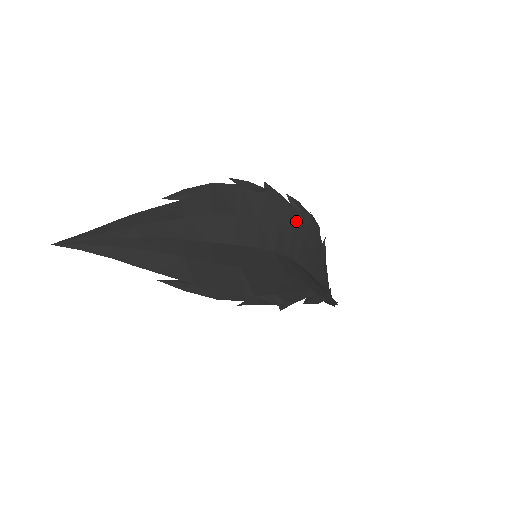
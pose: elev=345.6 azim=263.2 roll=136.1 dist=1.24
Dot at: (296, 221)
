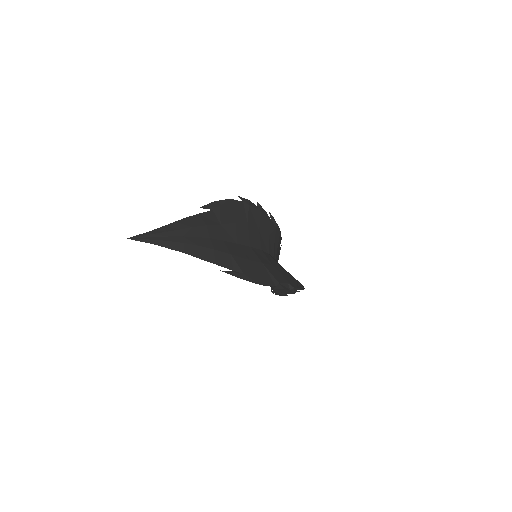
Dot at: (275, 232)
